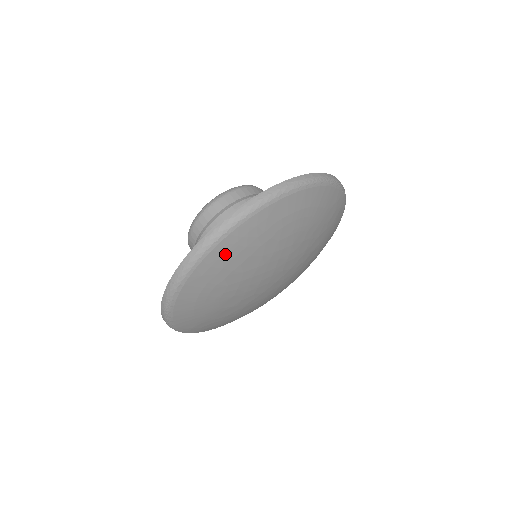
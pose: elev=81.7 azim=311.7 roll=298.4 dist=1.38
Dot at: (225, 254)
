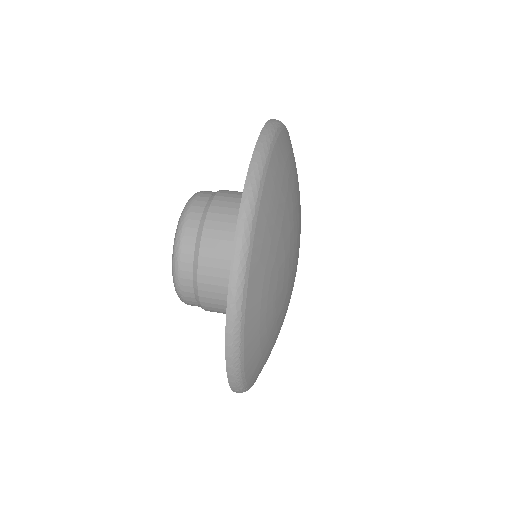
Dot at: (268, 219)
